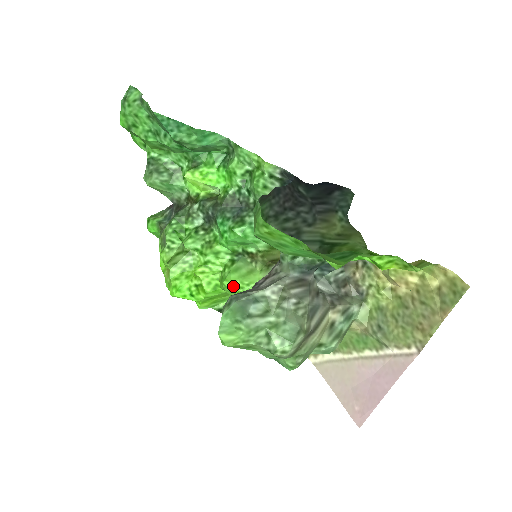
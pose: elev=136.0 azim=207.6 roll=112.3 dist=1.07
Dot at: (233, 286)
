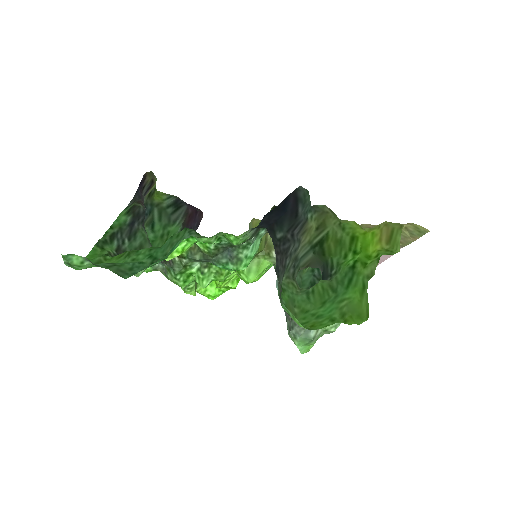
Dot at: (255, 281)
